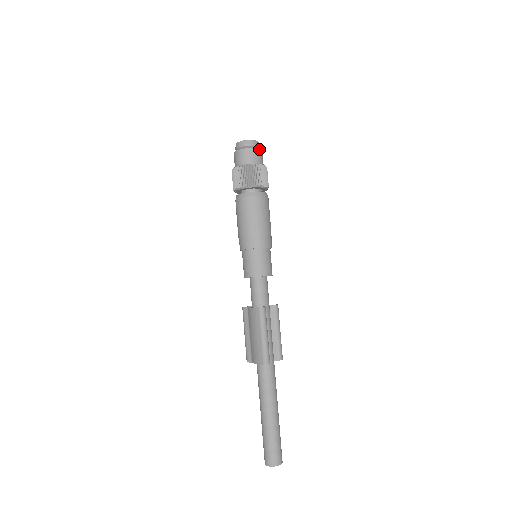
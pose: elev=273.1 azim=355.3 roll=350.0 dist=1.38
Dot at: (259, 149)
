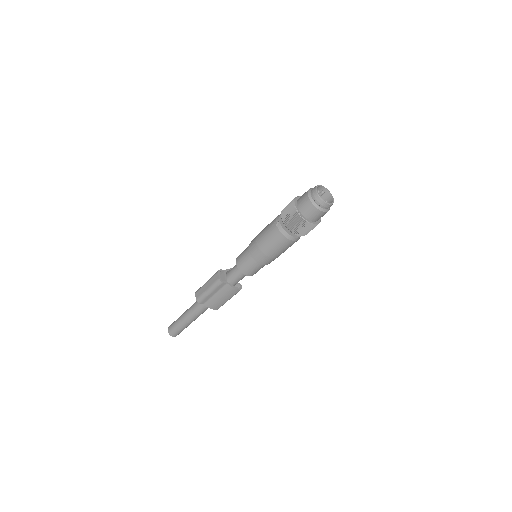
Dot at: occluded
